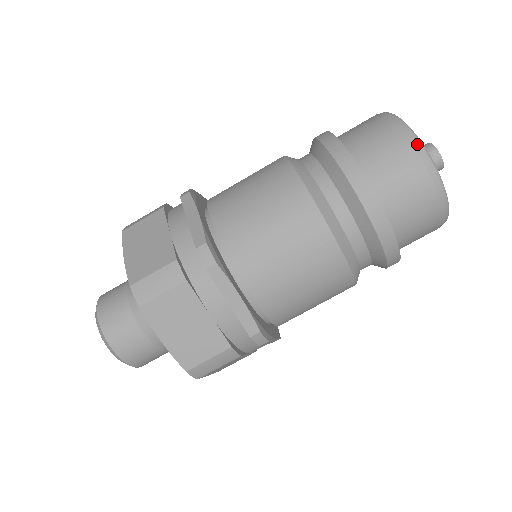
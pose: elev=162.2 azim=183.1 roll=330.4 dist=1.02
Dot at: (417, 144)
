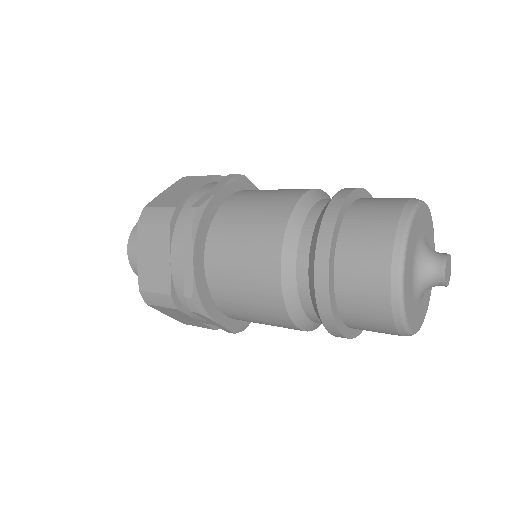
Dot at: (401, 234)
